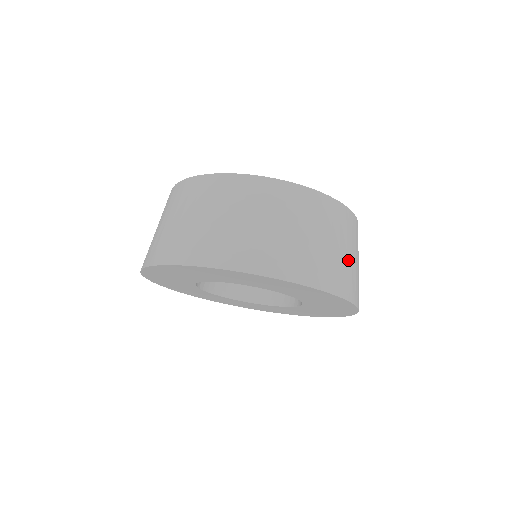
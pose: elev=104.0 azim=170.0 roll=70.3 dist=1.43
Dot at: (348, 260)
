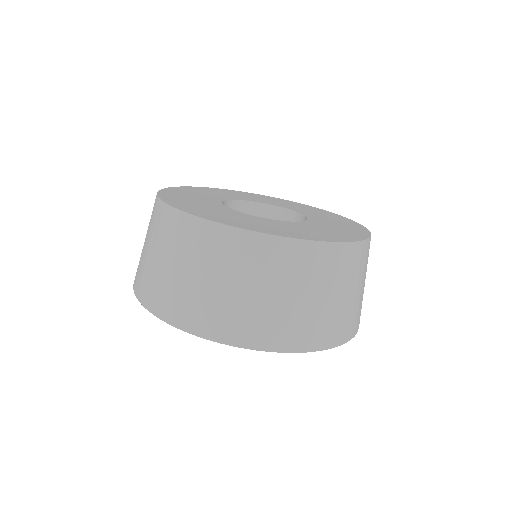
Dot at: (363, 291)
